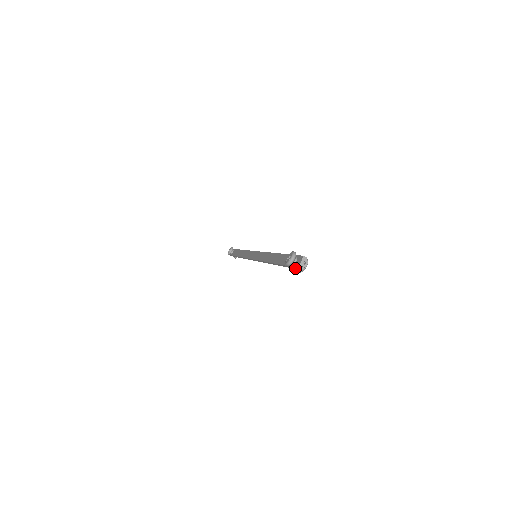
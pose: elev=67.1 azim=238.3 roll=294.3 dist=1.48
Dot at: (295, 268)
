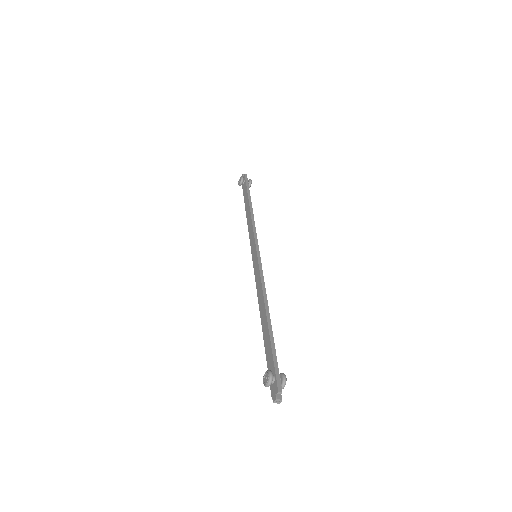
Dot at: (272, 387)
